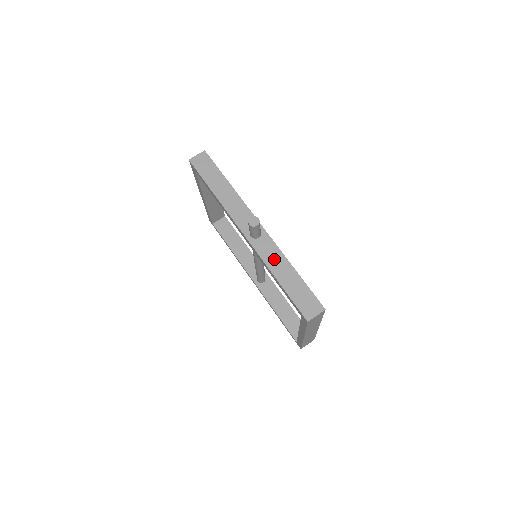
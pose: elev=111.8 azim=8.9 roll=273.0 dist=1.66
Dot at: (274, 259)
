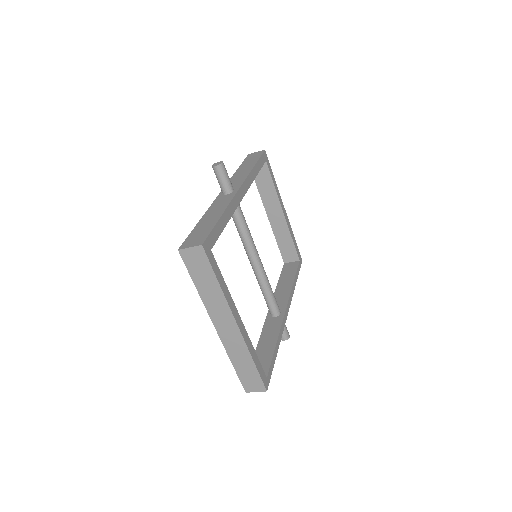
Dot at: (217, 207)
